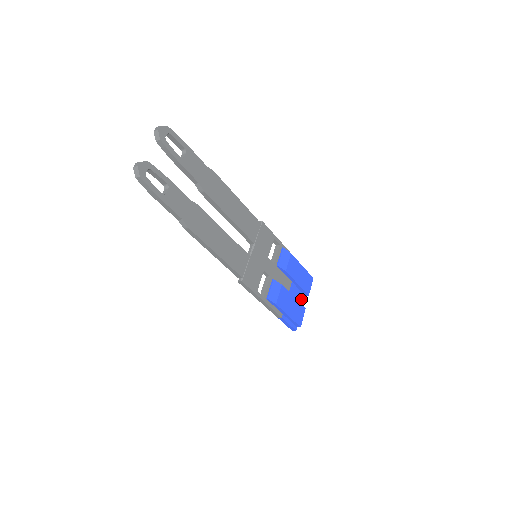
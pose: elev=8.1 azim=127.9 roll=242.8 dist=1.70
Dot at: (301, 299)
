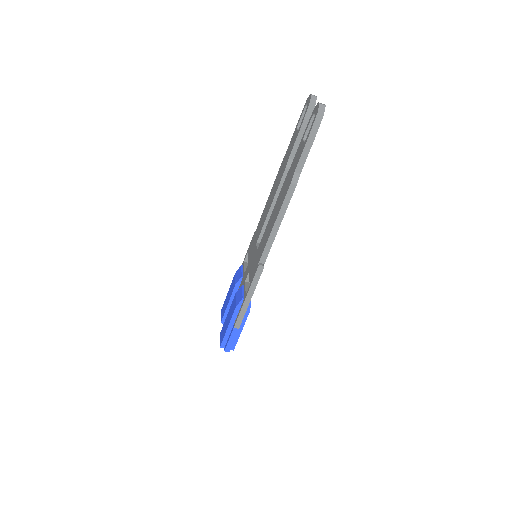
Dot at: occluded
